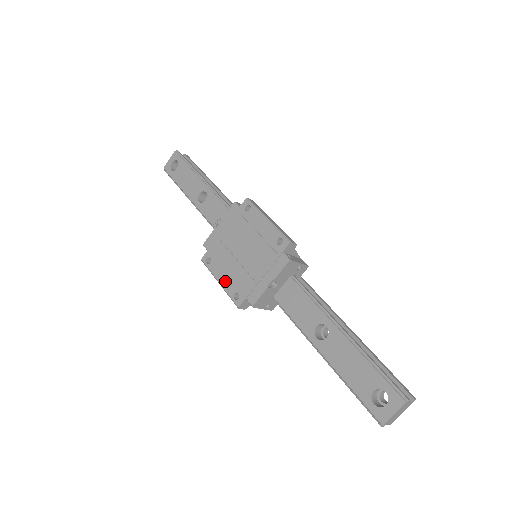
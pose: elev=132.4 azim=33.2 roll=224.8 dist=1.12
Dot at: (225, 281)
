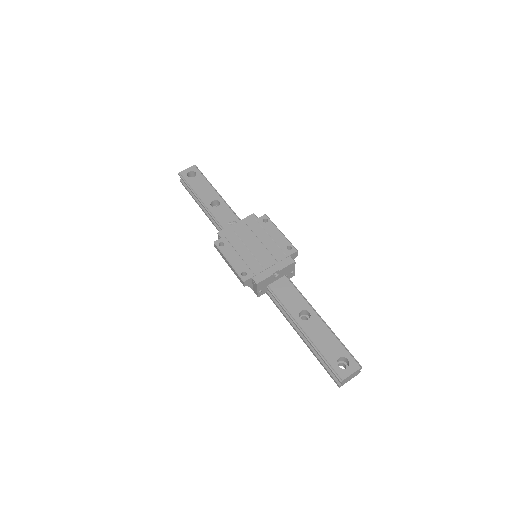
Dot at: (235, 261)
